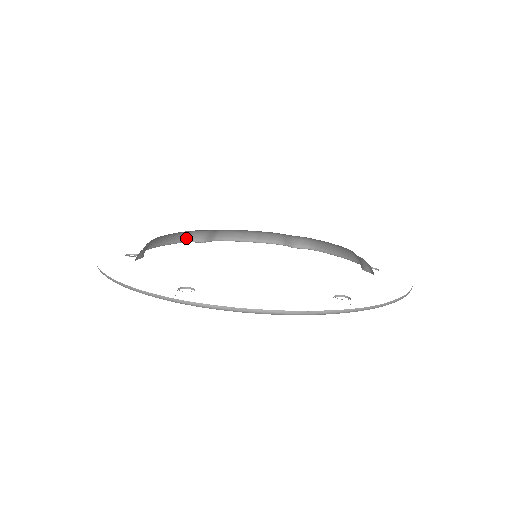
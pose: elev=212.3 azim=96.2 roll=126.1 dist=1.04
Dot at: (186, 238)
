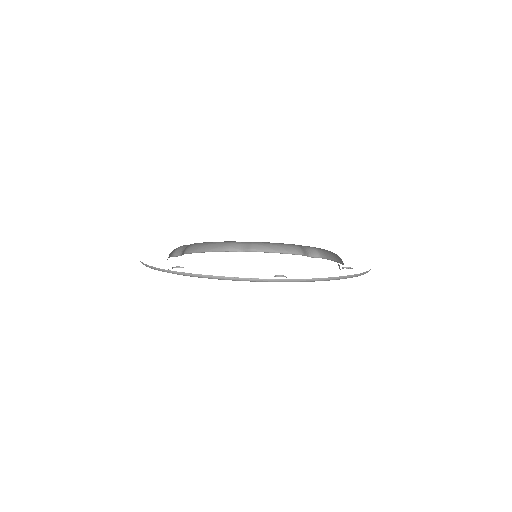
Dot at: (226, 248)
